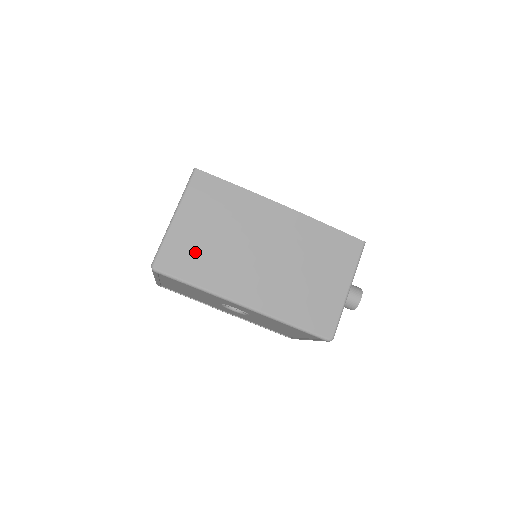
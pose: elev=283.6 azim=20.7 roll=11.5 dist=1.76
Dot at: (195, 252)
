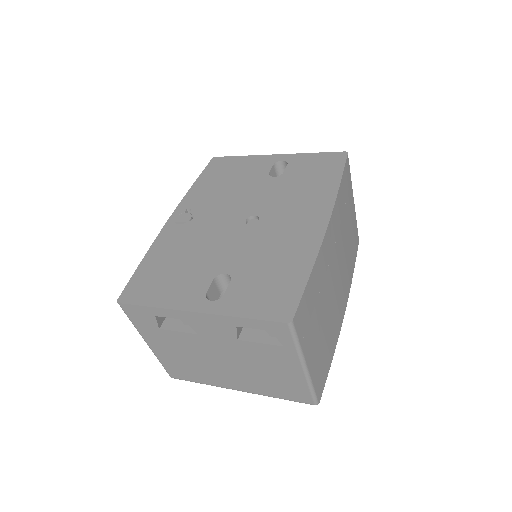
Dot at: (324, 351)
